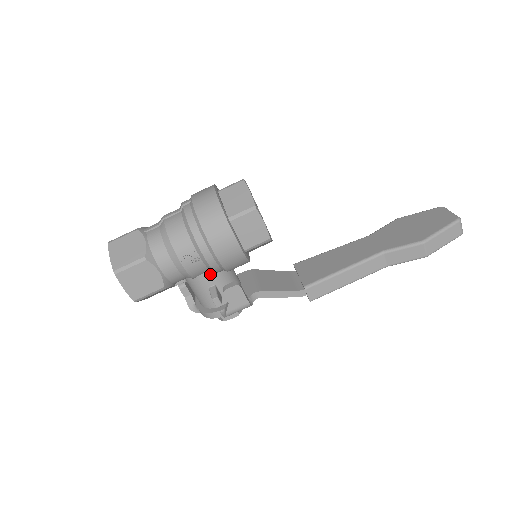
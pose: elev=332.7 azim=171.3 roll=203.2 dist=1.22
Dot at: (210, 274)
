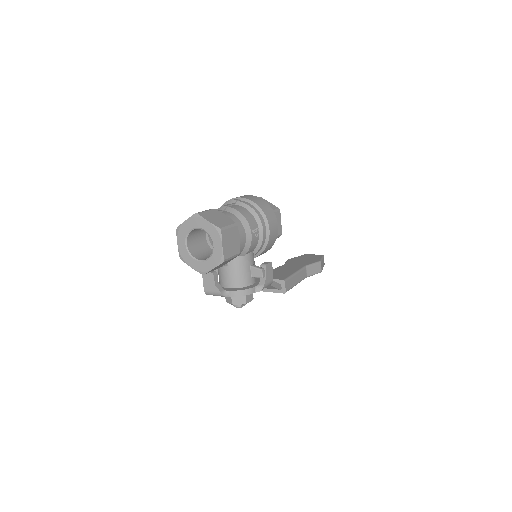
Dot at: (252, 254)
